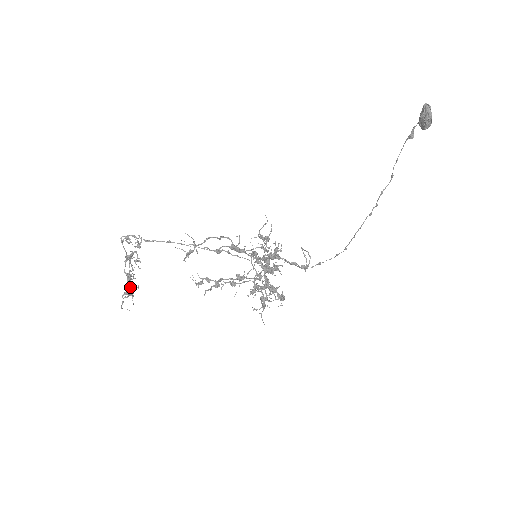
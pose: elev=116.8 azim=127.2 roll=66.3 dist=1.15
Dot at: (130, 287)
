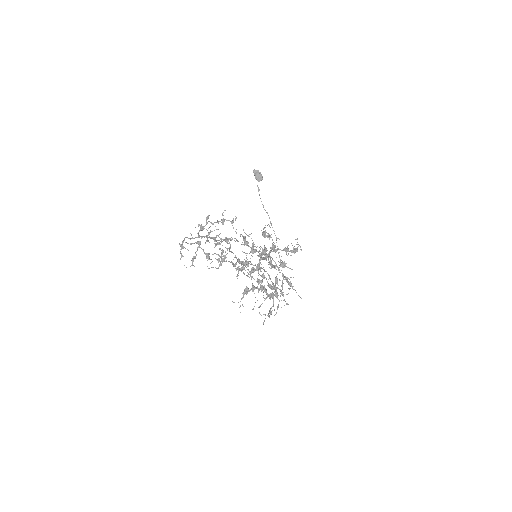
Dot at: (219, 255)
